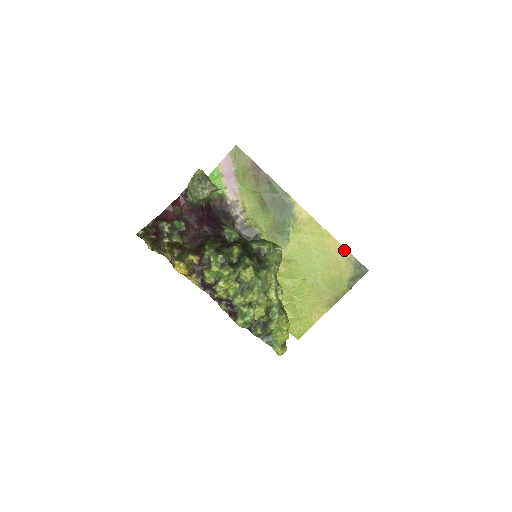
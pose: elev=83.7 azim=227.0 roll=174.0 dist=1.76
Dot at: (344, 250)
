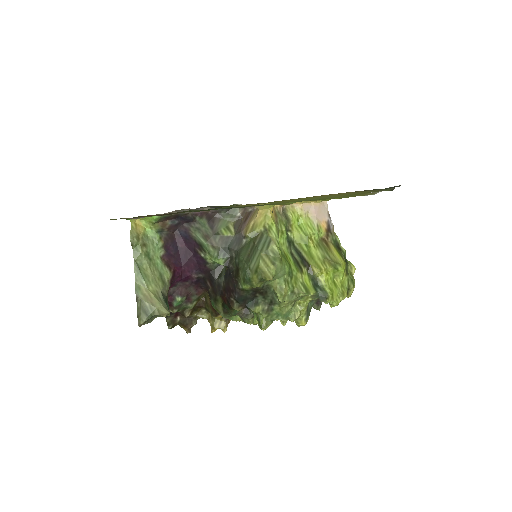
Dot at: occluded
